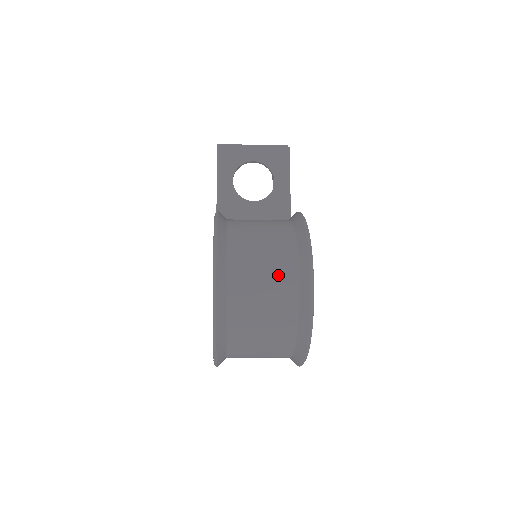
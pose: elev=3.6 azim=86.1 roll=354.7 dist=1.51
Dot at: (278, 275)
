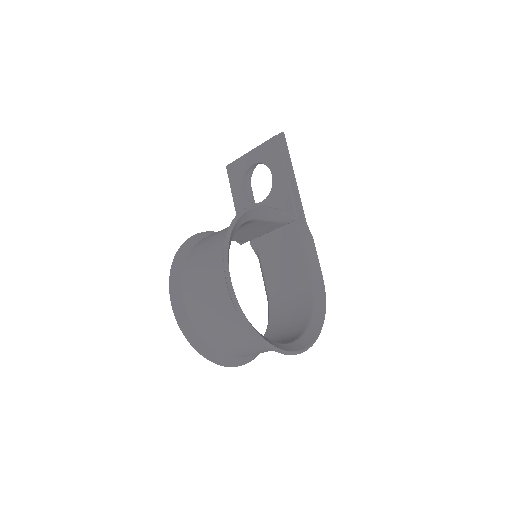
Dot at: (211, 280)
